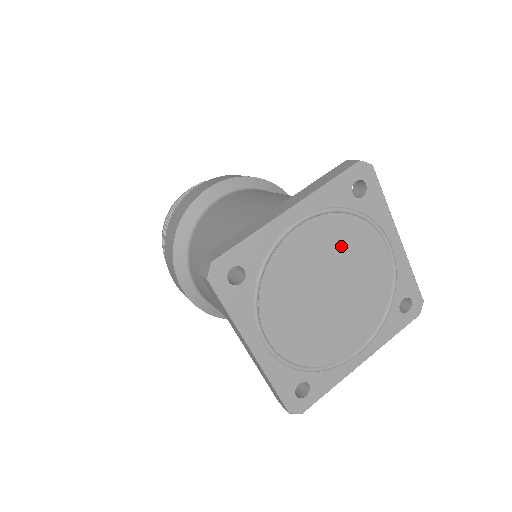
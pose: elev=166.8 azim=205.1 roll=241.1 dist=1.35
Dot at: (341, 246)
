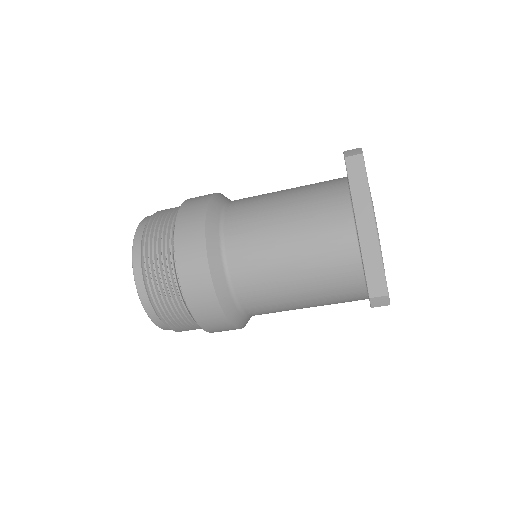
Dot at: occluded
